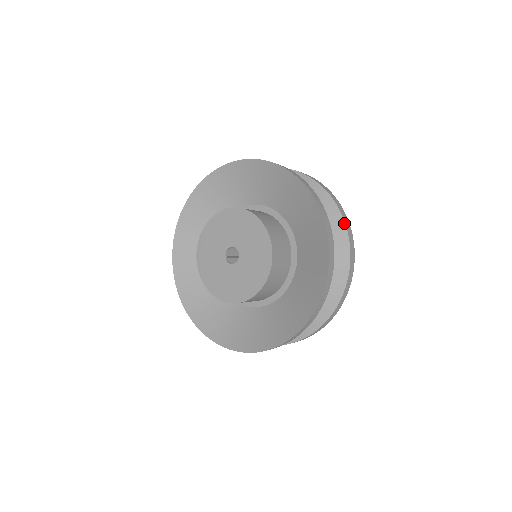
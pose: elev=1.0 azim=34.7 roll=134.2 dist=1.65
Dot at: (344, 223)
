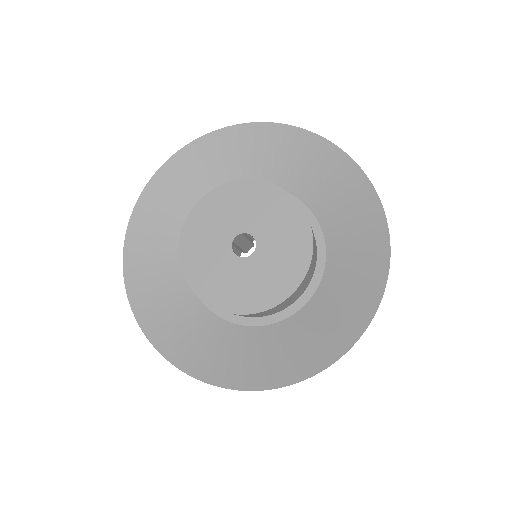
Dot at: occluded
